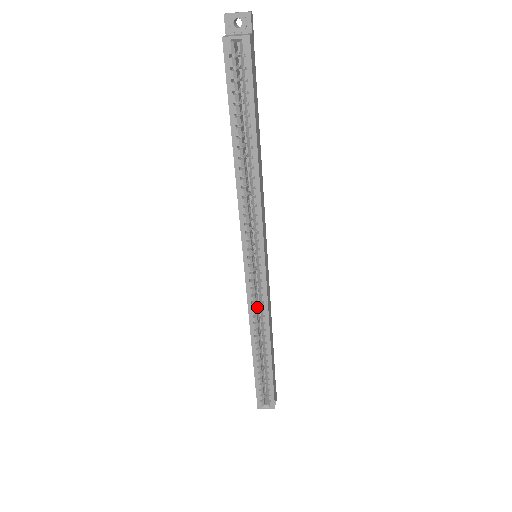
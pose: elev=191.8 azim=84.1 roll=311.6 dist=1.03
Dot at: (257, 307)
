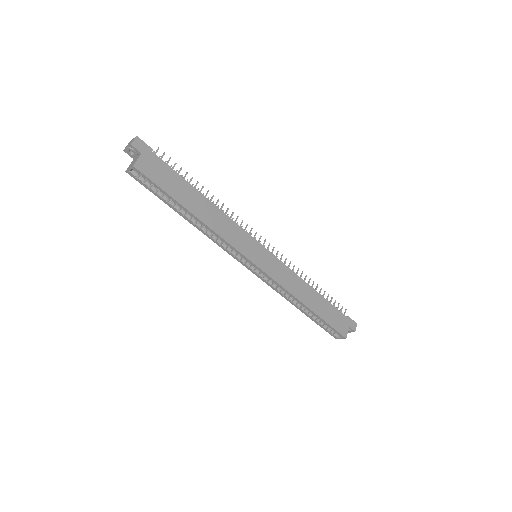
Dot at: occluded
